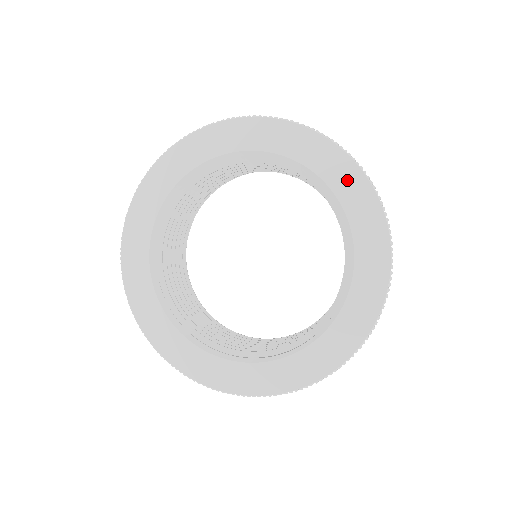
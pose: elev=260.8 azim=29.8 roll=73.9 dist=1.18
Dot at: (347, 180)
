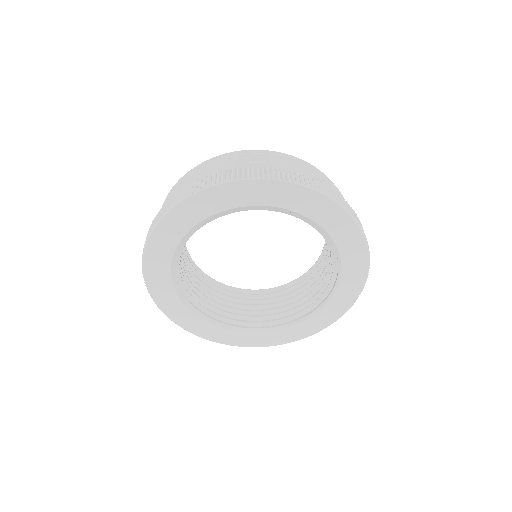
Dot at: (306, 202)
